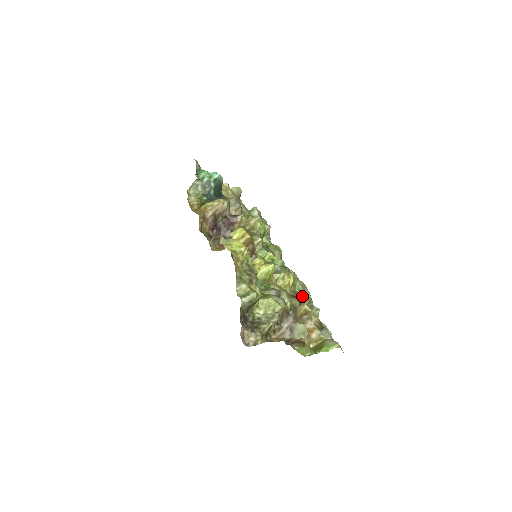
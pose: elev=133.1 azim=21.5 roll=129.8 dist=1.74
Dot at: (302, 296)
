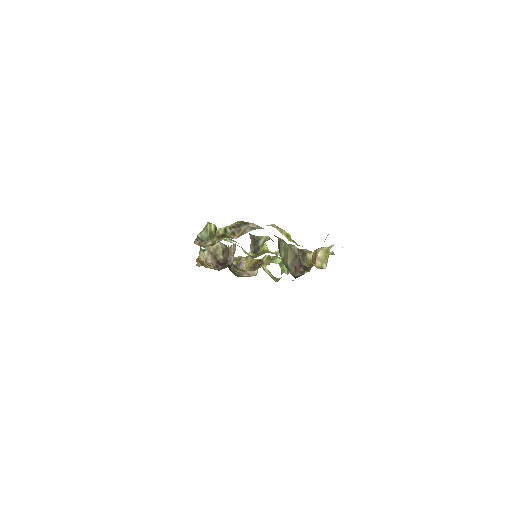
Dot at: occluded
